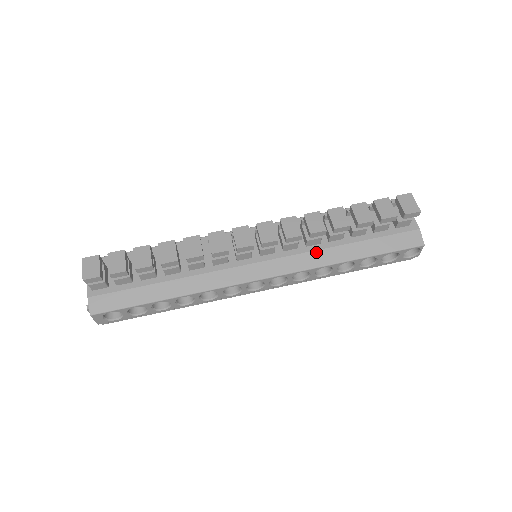
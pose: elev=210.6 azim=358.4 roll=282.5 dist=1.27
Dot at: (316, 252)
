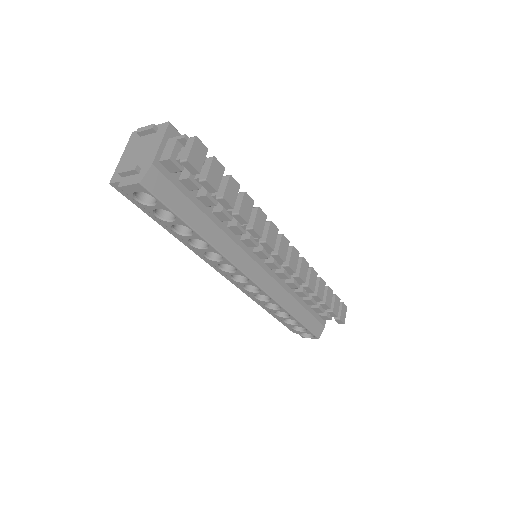
Dot at: (286, 293)
